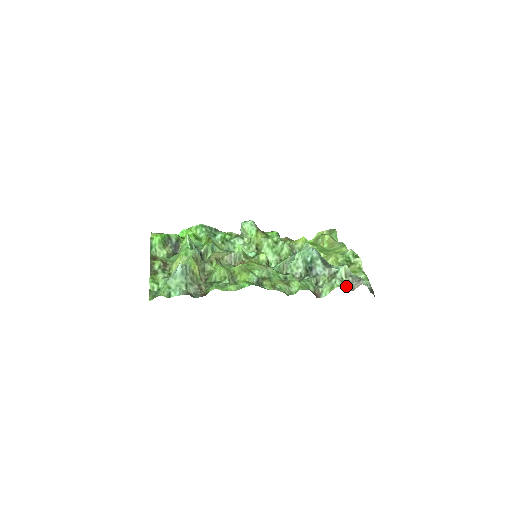
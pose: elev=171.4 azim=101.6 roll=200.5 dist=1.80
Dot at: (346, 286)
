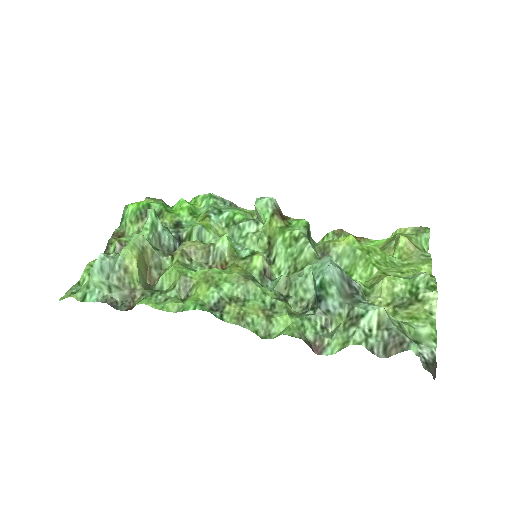
Dot at: (373, 346)
